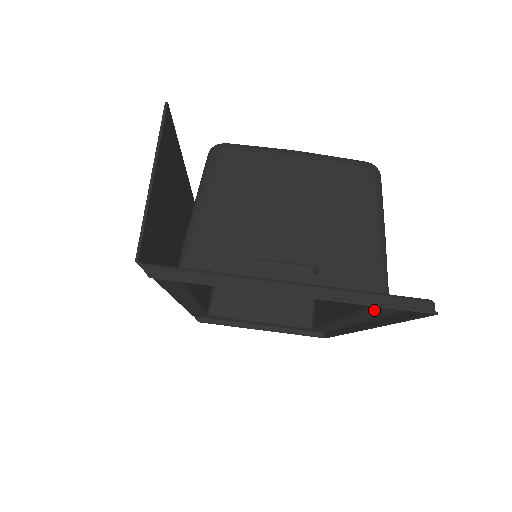
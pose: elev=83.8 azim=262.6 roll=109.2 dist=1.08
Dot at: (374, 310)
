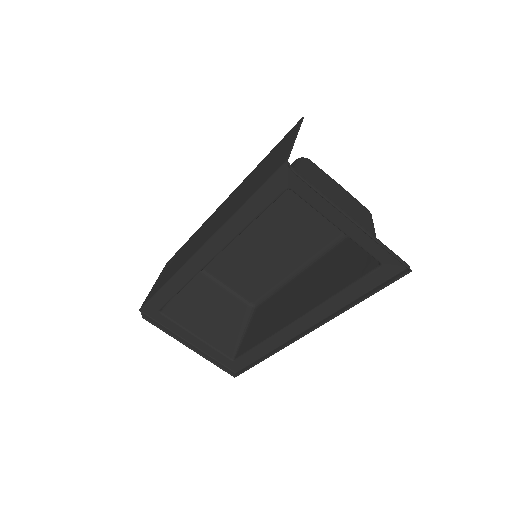
Dot at: (354, 288)
